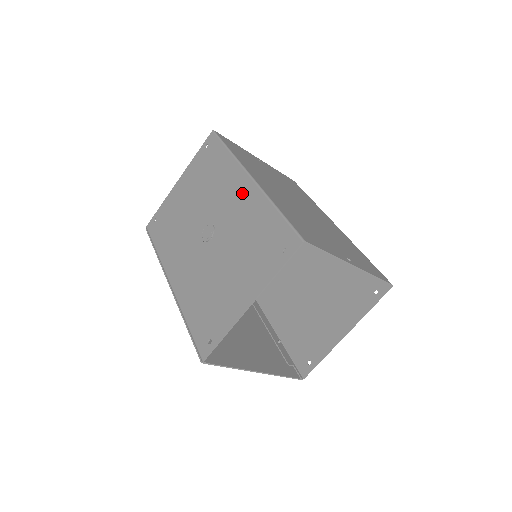
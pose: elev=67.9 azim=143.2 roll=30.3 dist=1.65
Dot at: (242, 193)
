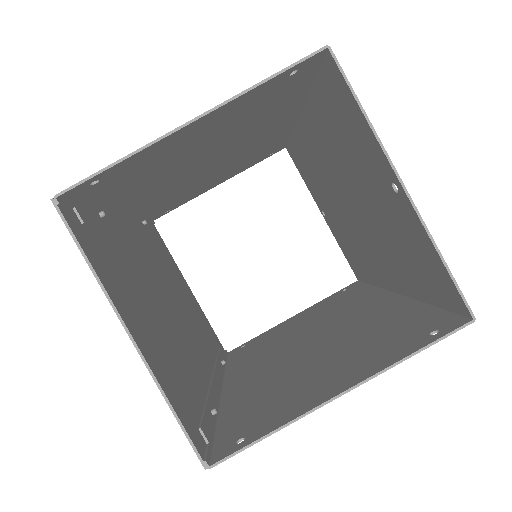
Dot at: occluded
